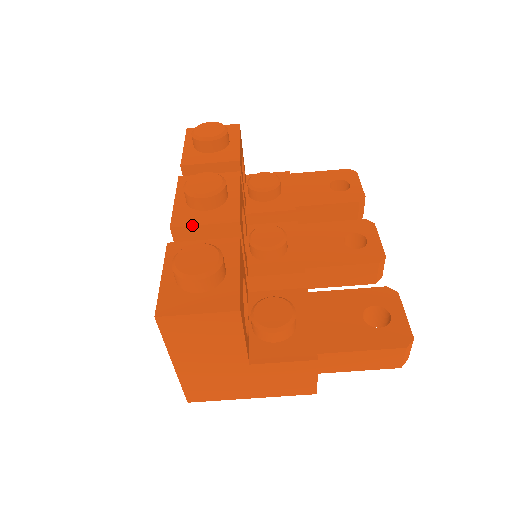
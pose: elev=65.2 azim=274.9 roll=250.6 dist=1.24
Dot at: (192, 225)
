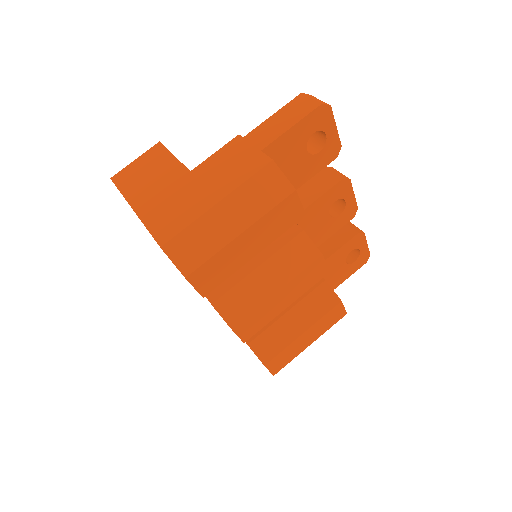
Dot at: occluded
